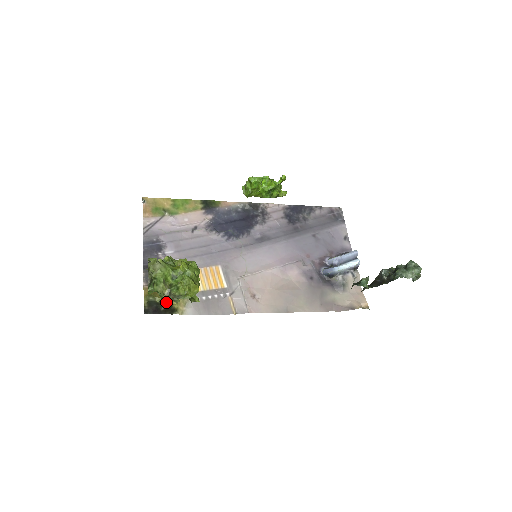
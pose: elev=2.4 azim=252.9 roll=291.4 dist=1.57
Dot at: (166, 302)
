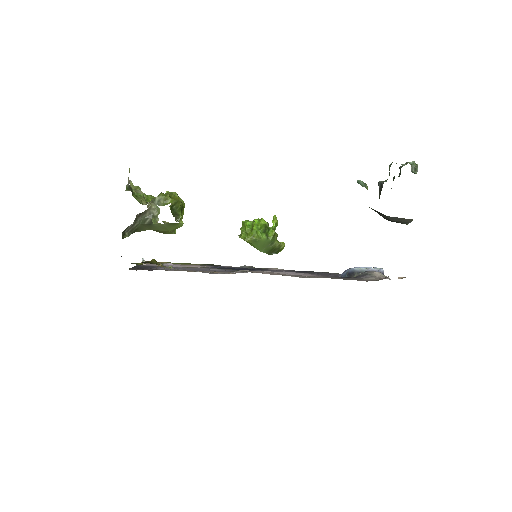
Dot at: (149, 262)
